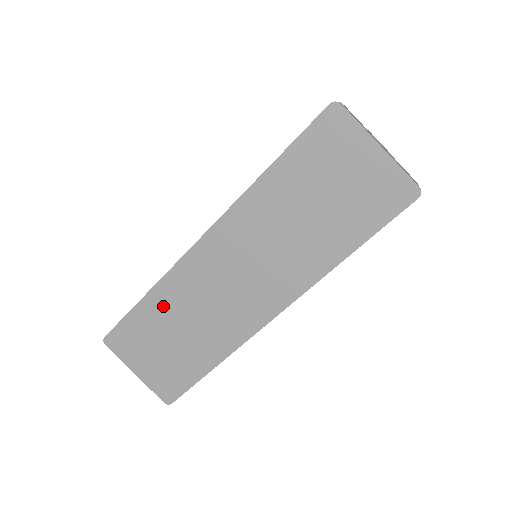
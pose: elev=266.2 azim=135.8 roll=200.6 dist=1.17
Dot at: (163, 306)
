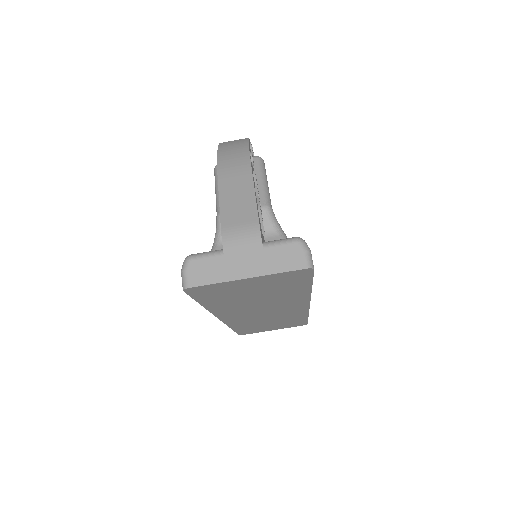
Dot at: (246, 326)
